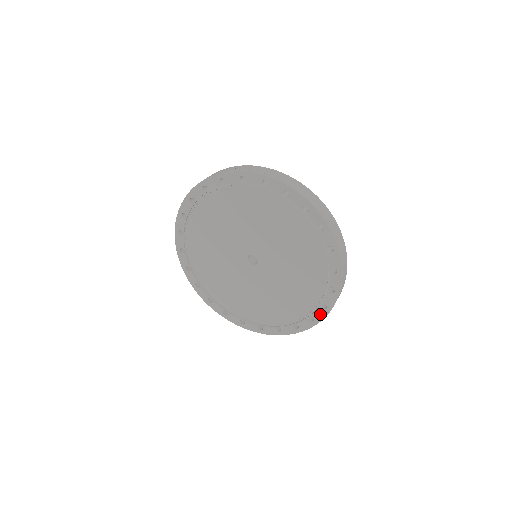
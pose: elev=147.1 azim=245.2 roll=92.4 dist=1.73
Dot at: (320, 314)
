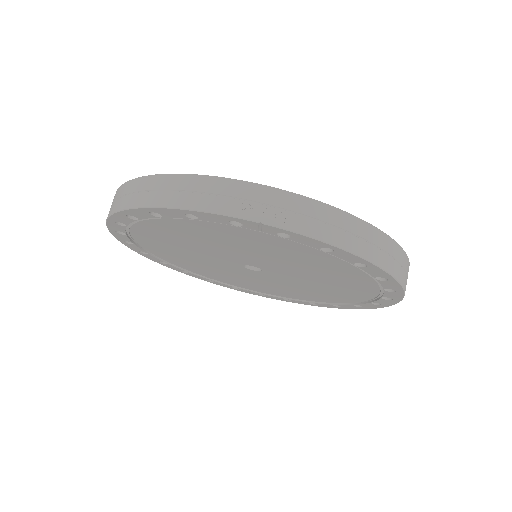
Dot at: (351, 307)
